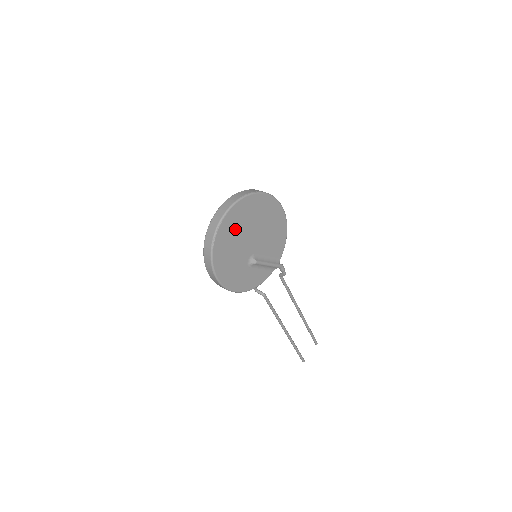
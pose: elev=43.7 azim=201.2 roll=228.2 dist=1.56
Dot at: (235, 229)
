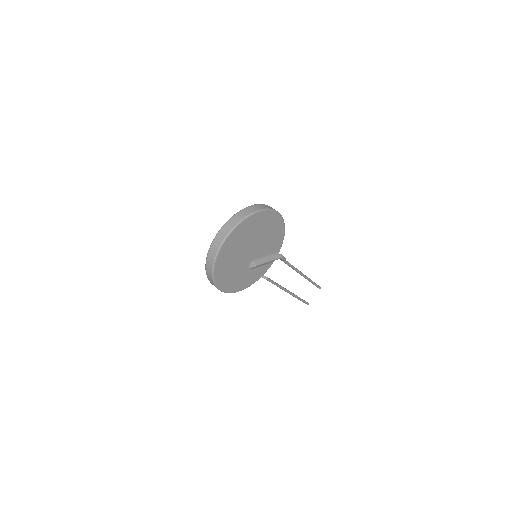
Dot at: (233, 251)
